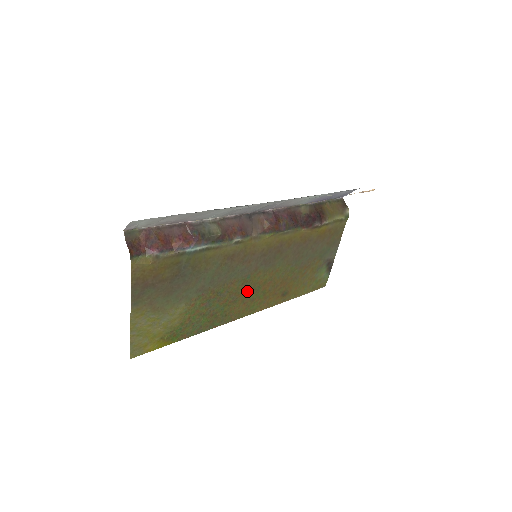
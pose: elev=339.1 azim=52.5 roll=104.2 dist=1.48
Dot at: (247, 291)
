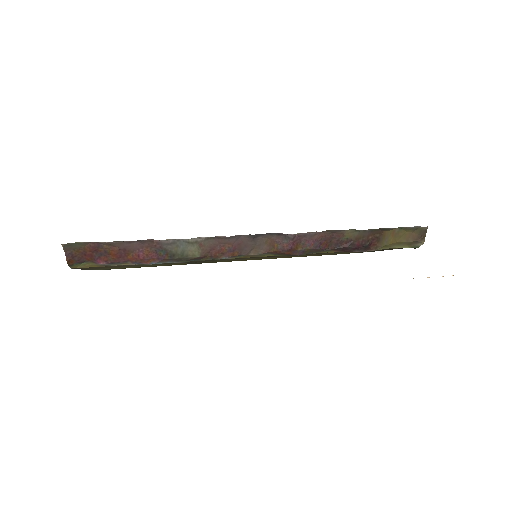
Dot at: occluded
